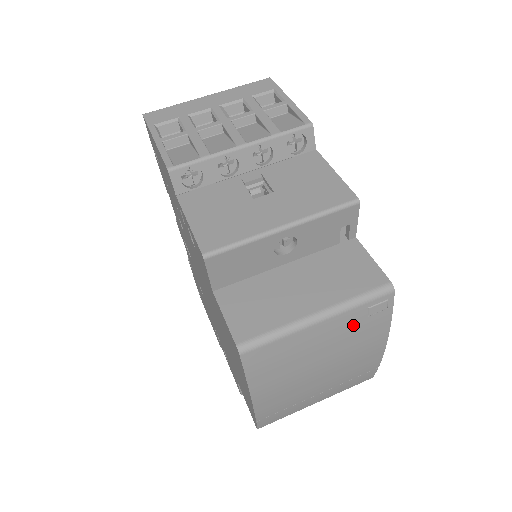
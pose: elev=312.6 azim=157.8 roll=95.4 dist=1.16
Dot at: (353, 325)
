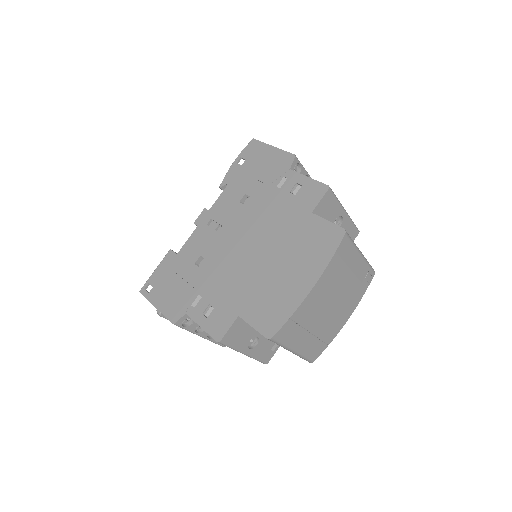
Dot at: (361, 277)
